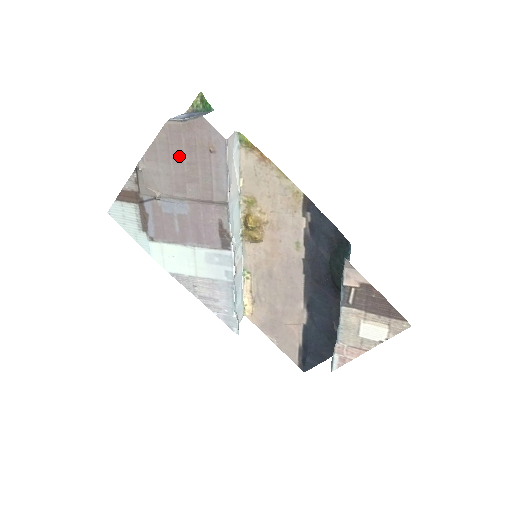
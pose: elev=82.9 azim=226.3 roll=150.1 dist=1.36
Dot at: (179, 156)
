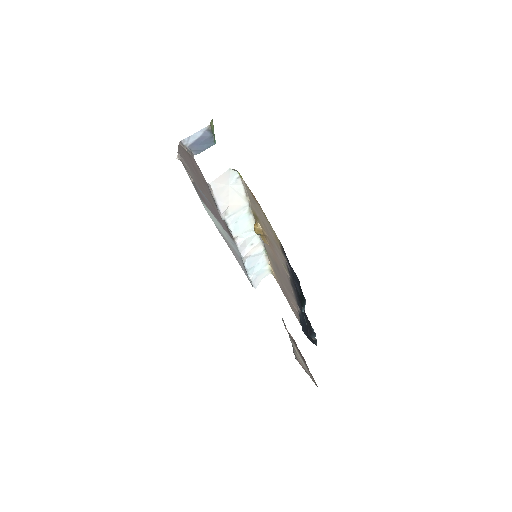
Dot at: (192, 169)
